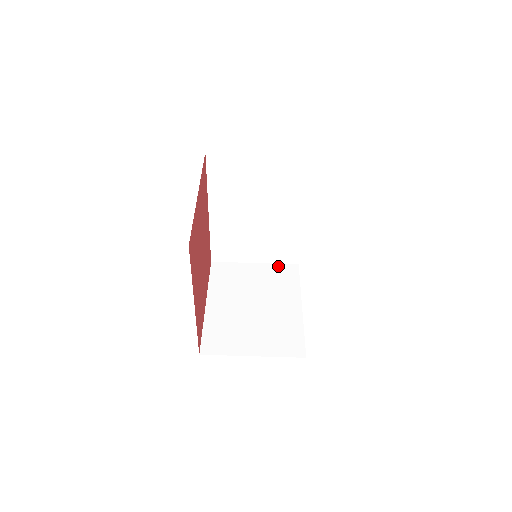
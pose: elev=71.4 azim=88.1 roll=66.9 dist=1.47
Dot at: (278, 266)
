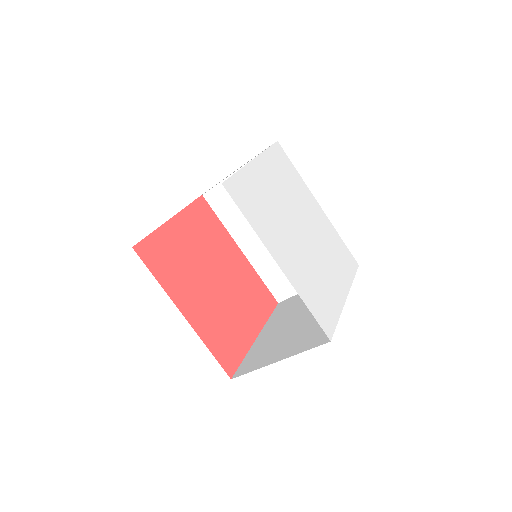
Dot at: occluded
